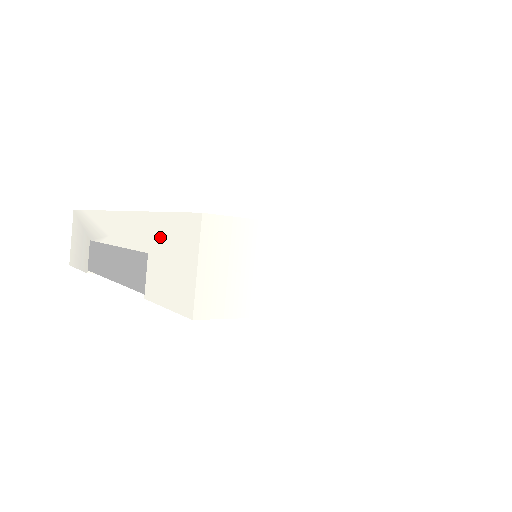
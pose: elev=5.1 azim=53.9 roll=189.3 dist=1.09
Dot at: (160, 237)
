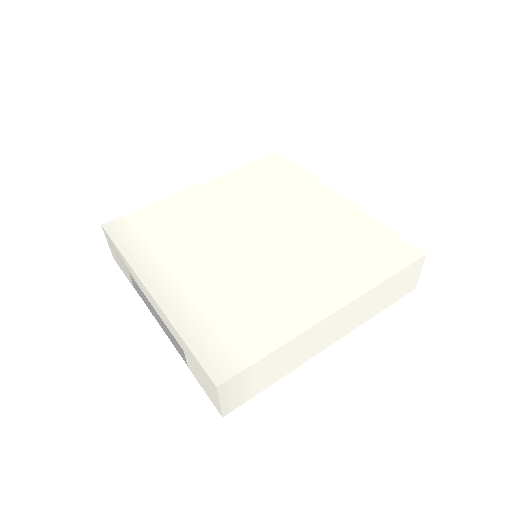
Dot at: (190, 357)
